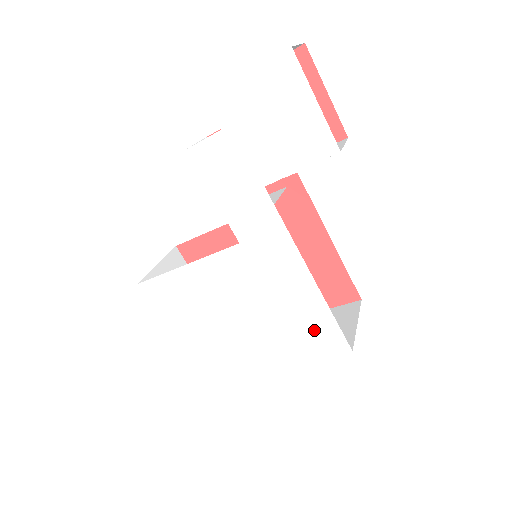
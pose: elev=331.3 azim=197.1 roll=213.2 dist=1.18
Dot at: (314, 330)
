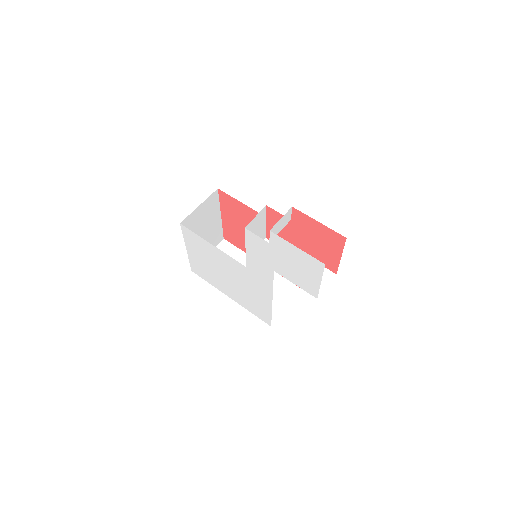
Dot at: (259, 310)
